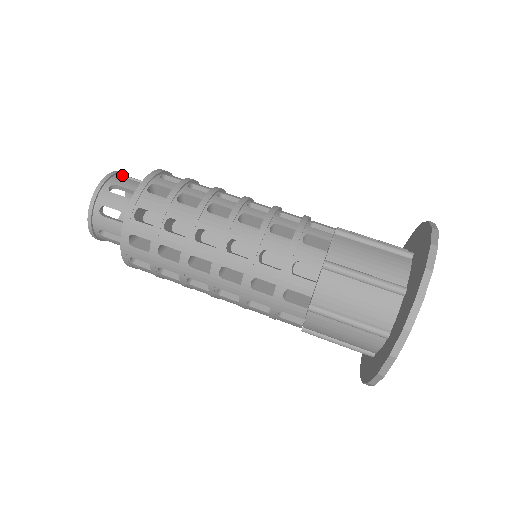
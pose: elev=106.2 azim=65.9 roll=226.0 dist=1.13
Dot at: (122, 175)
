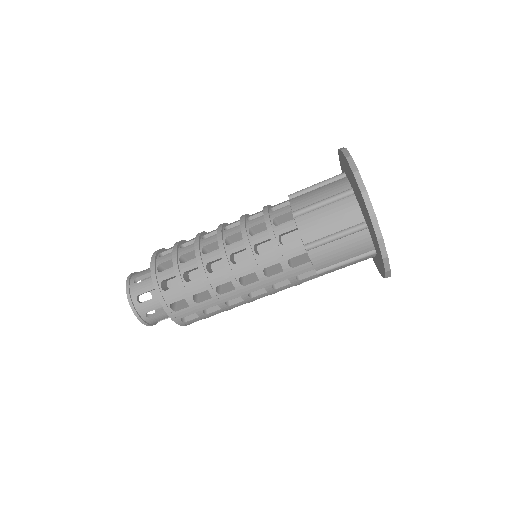
Dot at: (132, 282)
